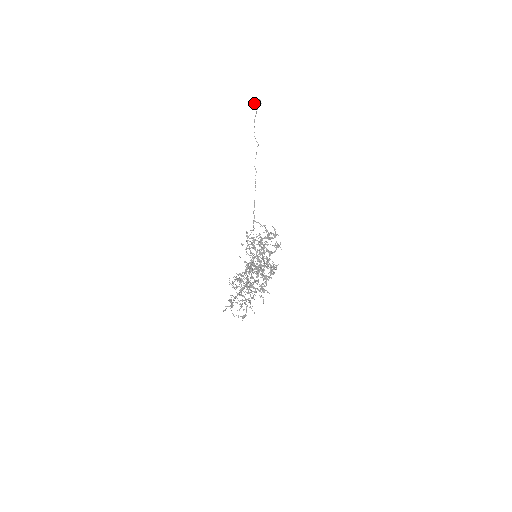
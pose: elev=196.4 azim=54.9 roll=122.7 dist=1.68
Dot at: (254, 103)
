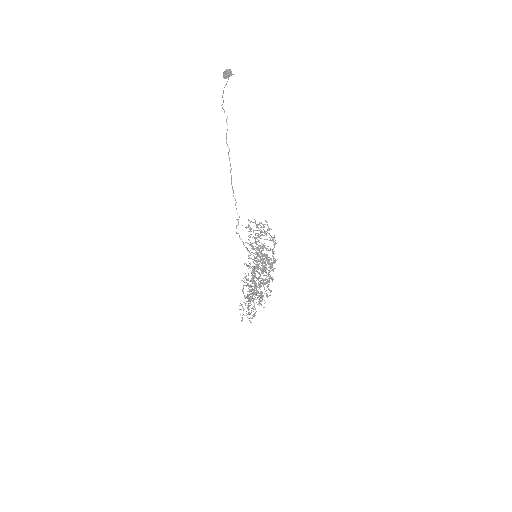
Dot at: (224, 74)
